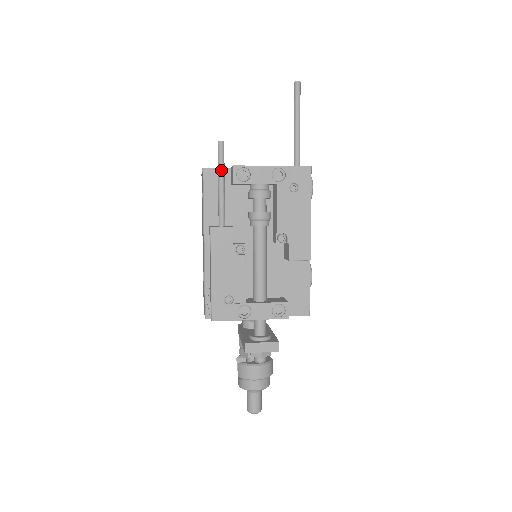
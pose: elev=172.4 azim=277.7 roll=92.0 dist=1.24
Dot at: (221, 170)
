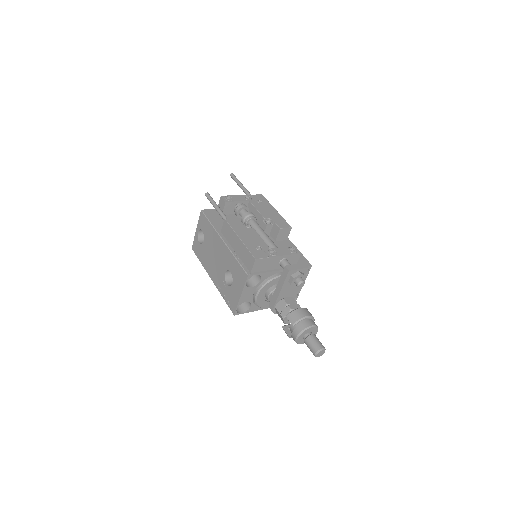
Dot at: (214, 202)
